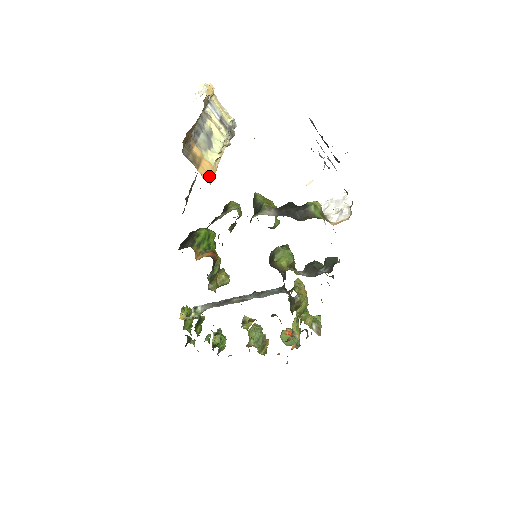
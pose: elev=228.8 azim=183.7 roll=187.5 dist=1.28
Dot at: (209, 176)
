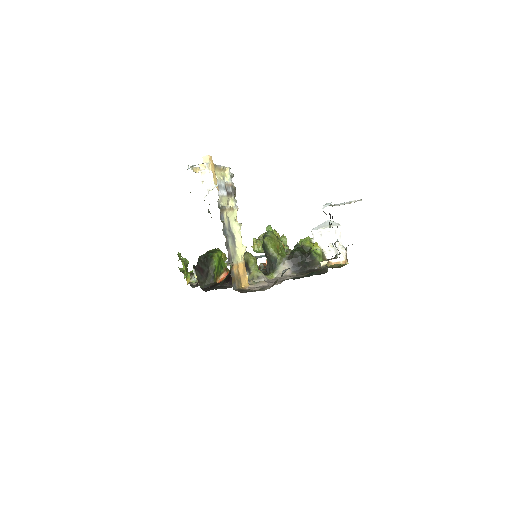
Dot at: (245, 276)
